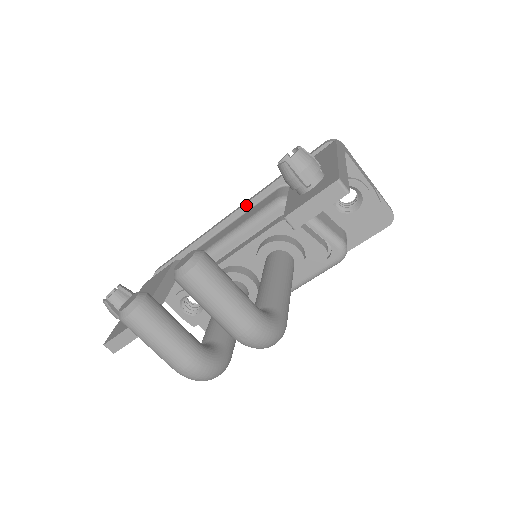
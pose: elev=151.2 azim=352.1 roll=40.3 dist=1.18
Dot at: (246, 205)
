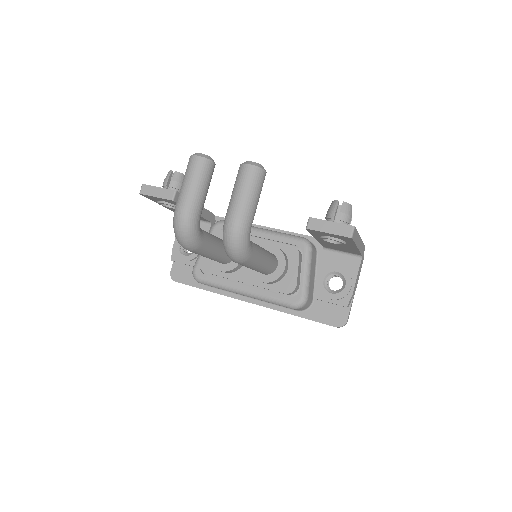
Dot at: (283, 231)
